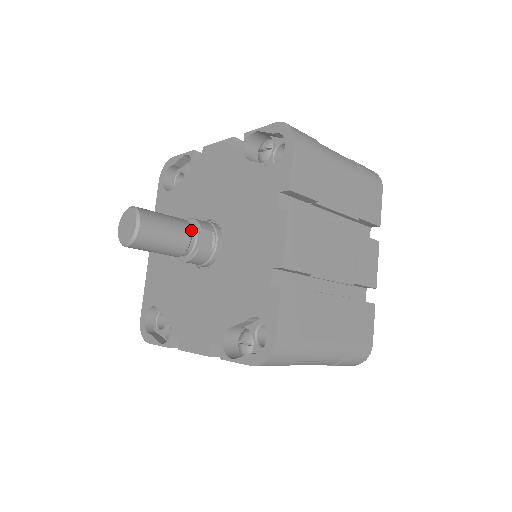
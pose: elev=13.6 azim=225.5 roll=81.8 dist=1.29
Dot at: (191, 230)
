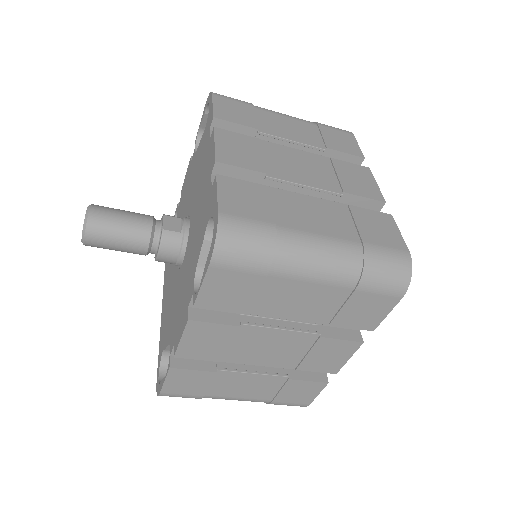
Dot at: (154, 219)
